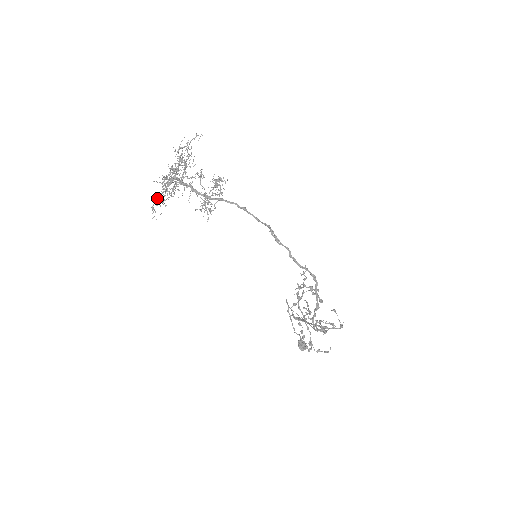
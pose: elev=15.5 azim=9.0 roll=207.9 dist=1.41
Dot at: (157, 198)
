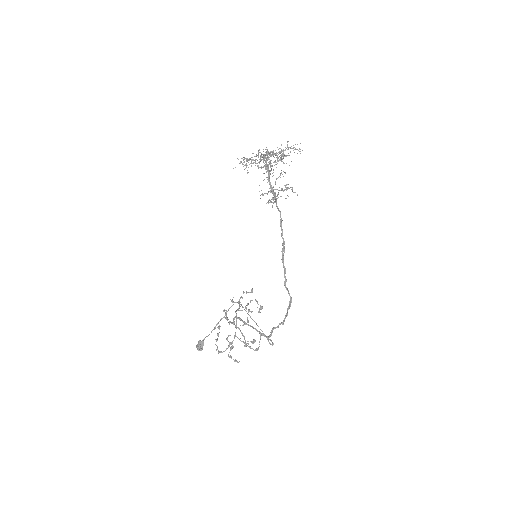
Dot at: (248, 159)
